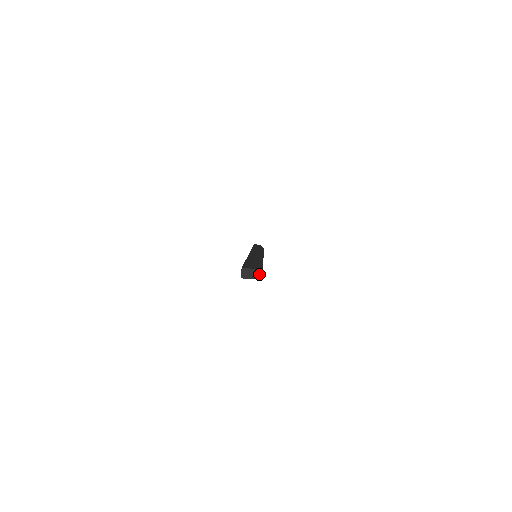
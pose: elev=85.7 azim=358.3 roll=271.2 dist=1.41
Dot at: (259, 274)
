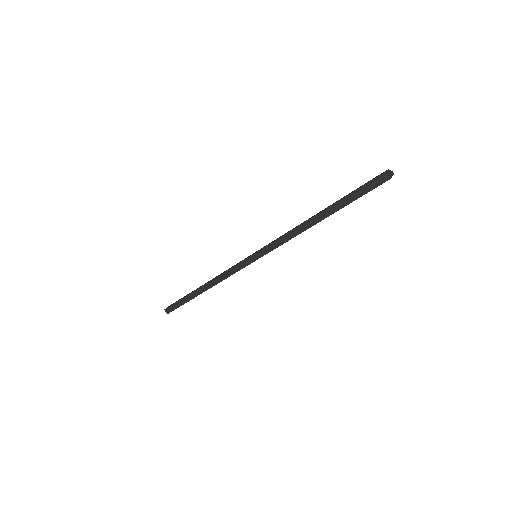
Dot at: (391, 171)
